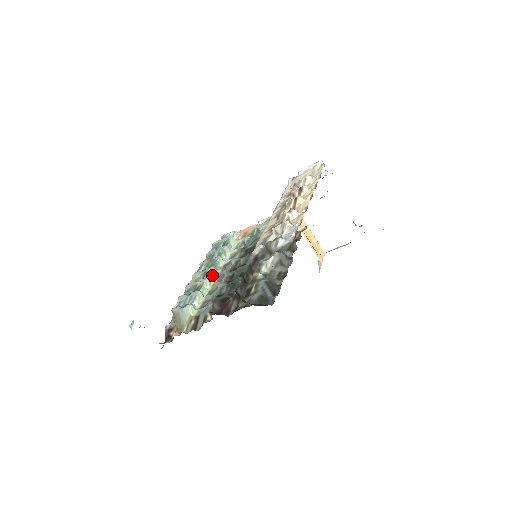
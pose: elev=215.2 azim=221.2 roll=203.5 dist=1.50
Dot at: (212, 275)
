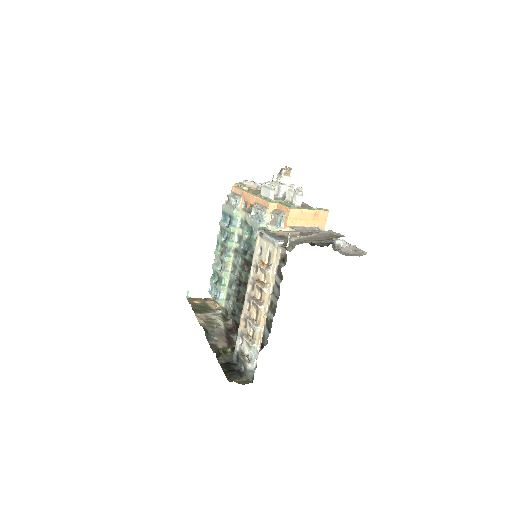
Dot at: (227, 263)
